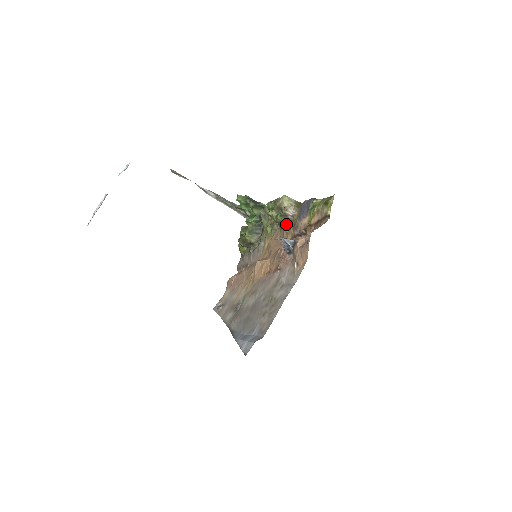
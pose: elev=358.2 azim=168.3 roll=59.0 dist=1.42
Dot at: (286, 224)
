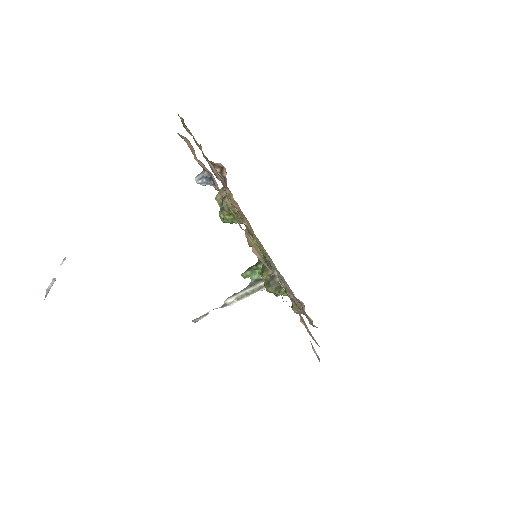
Dot at: (228, 200)
